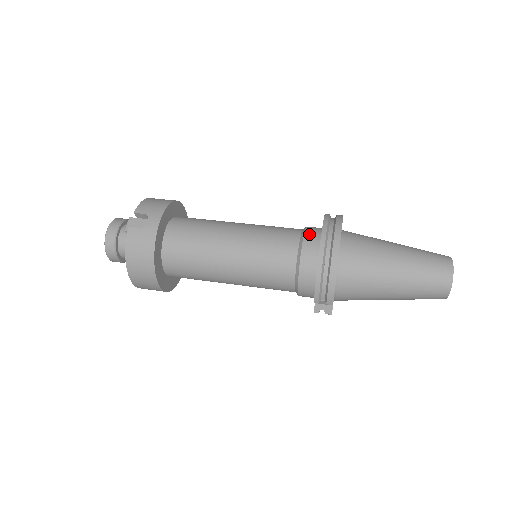
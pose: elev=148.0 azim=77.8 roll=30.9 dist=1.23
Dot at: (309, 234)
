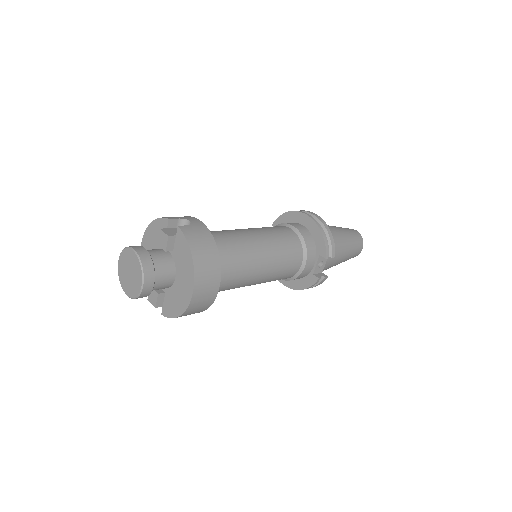
Dot at: (287, 223)
